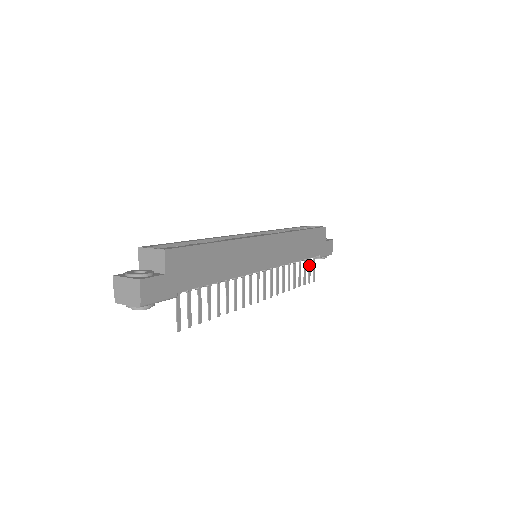
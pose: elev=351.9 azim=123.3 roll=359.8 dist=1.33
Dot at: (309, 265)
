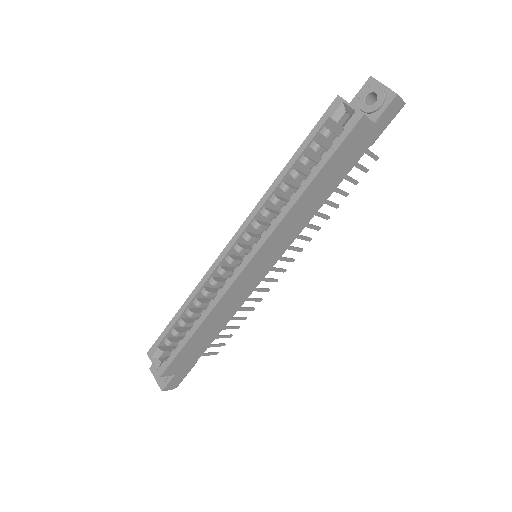
Dot at: occluded
